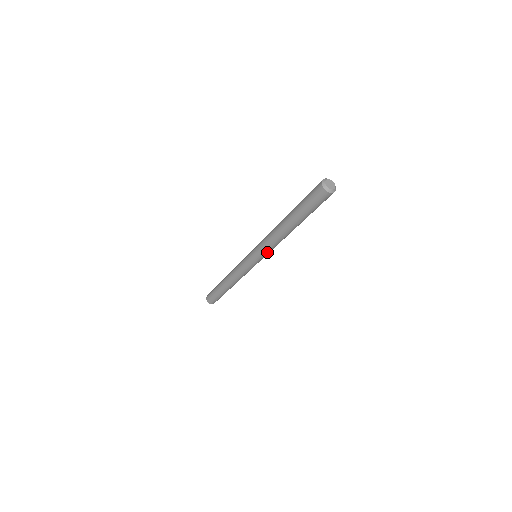
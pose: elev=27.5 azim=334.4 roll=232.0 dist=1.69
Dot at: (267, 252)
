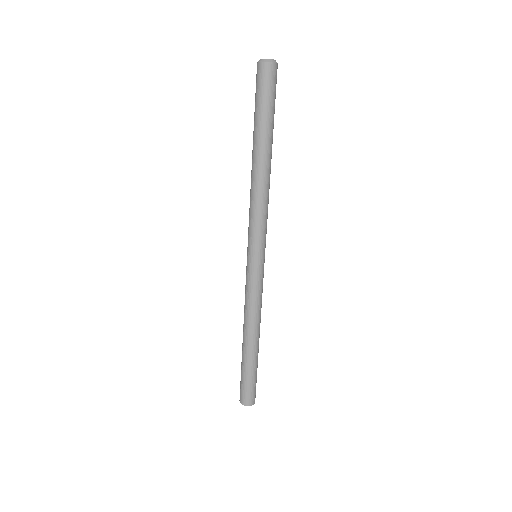
Dot at: (264, 228)
